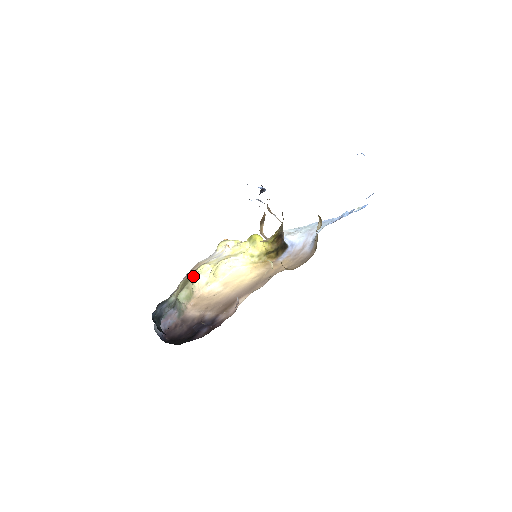
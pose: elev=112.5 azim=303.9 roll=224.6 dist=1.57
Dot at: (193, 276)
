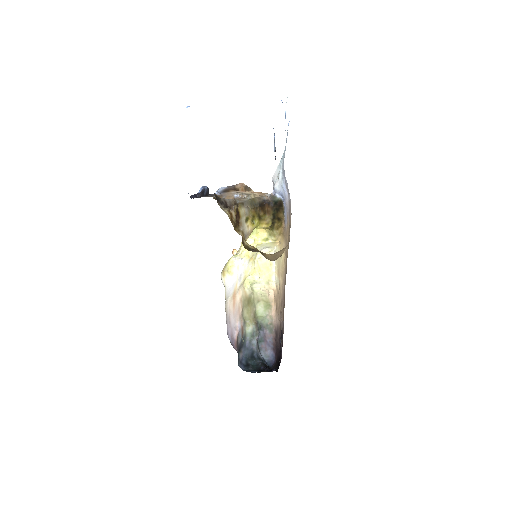
Dot at: (252, 291)
